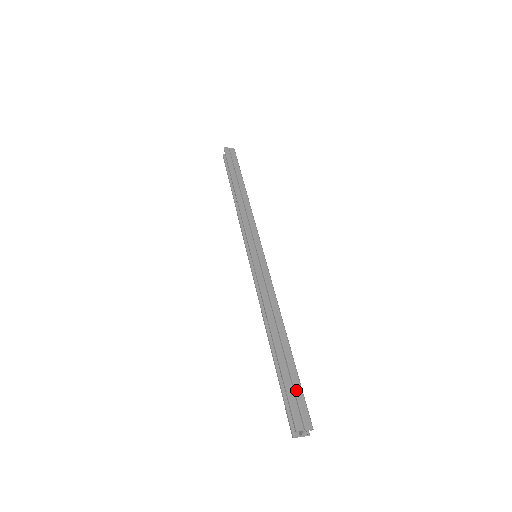
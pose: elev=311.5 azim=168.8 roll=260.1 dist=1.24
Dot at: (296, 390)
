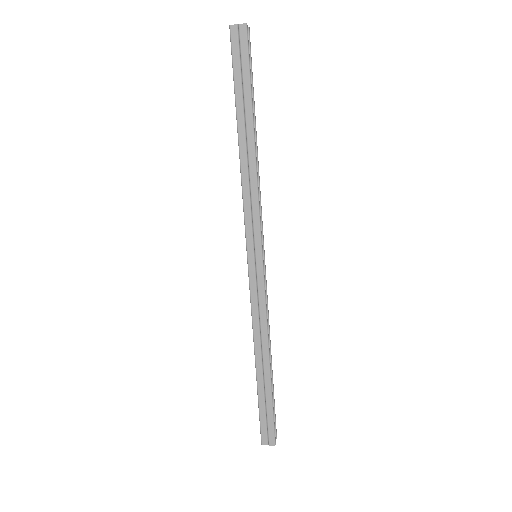
Dot at: (268, 416)
